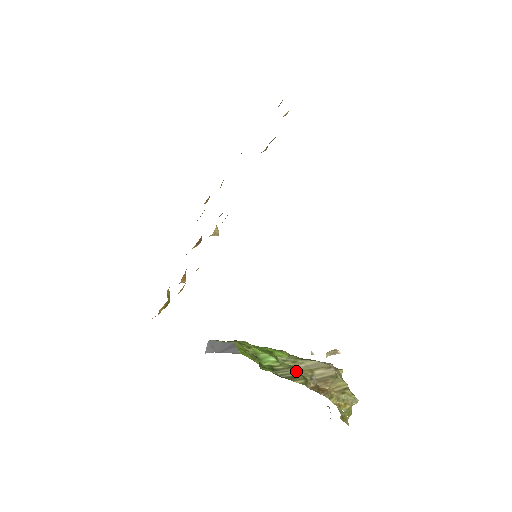
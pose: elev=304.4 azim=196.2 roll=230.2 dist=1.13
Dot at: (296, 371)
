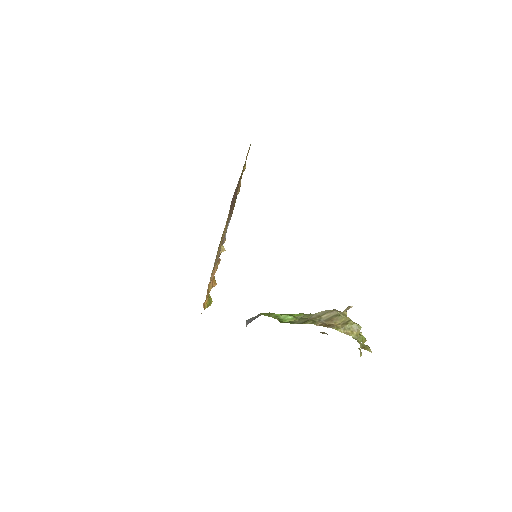
Dot at: (308, 319)
